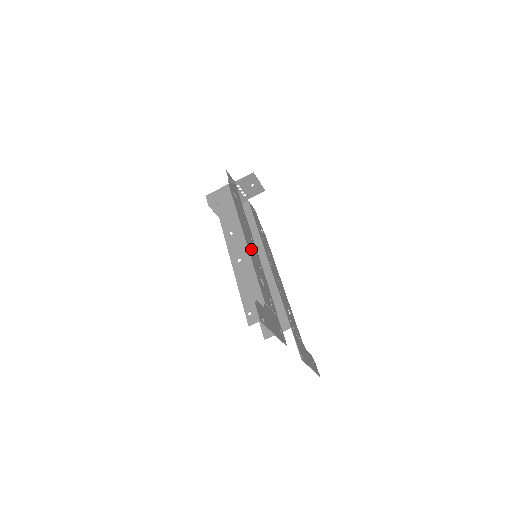
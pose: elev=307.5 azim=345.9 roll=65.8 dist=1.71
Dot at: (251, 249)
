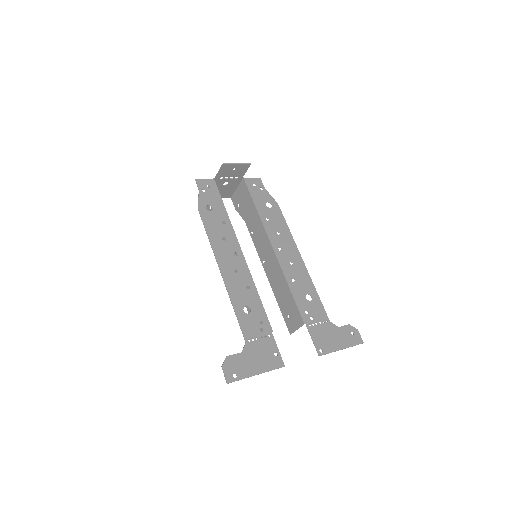
Dot at: (231, 275)
